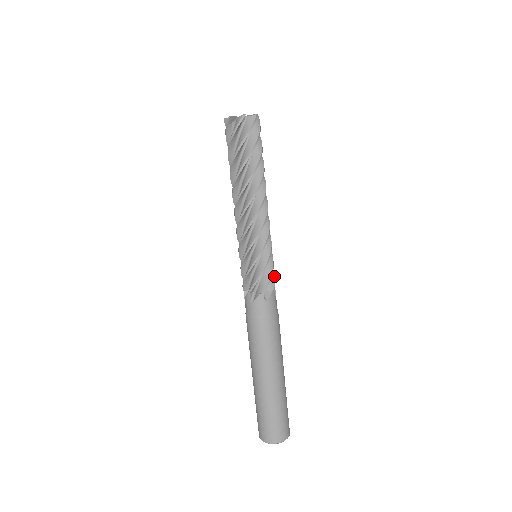
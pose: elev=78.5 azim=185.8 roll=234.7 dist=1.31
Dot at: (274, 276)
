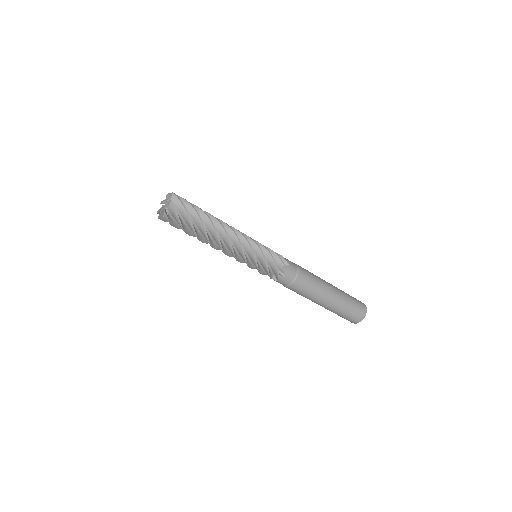
Dot at: (275, 267)
